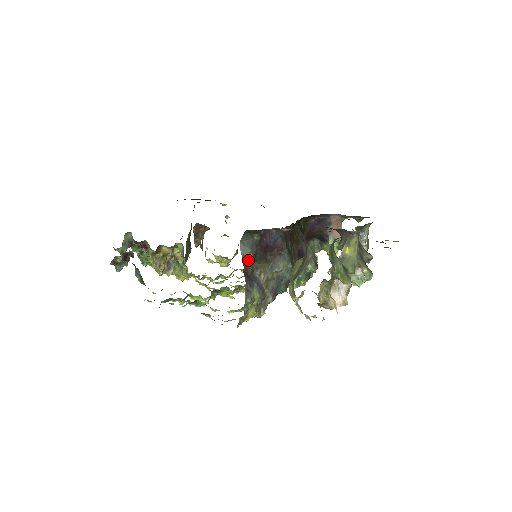
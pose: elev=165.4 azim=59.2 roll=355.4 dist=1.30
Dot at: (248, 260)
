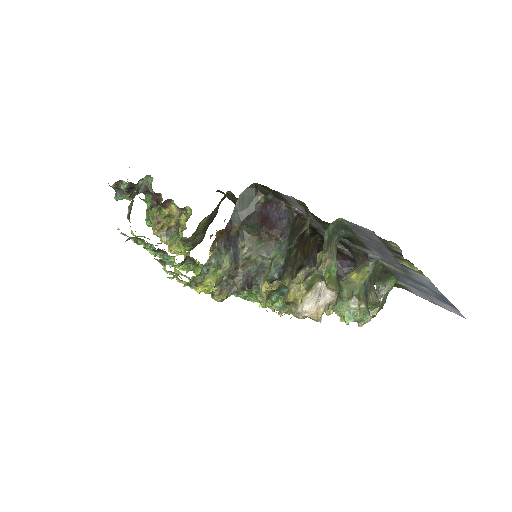
Dot at: (238, 217)
